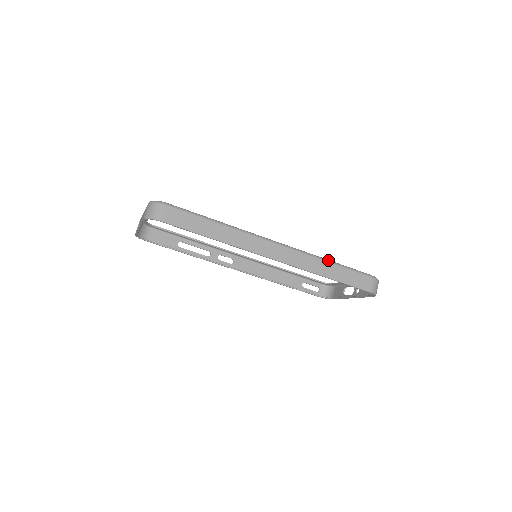
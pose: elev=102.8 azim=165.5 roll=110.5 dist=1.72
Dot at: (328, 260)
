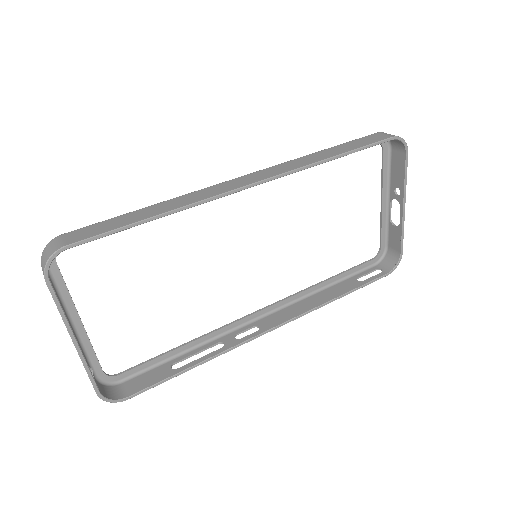
Dot at: (314, 153)
